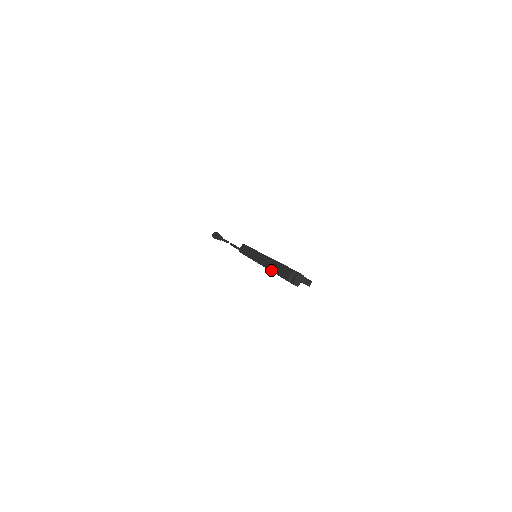
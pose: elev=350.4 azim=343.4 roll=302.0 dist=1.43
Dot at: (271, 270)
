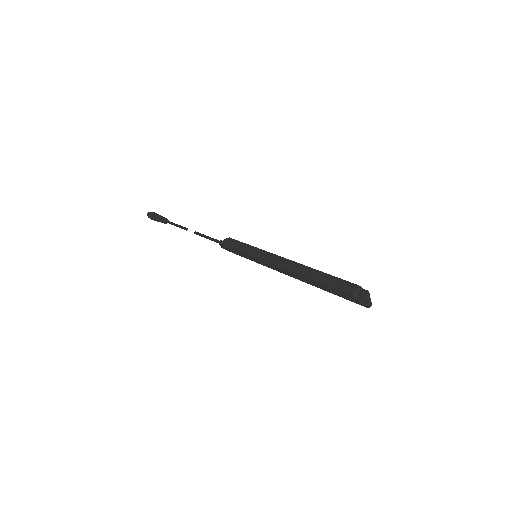
Dot at: (310, 277)
